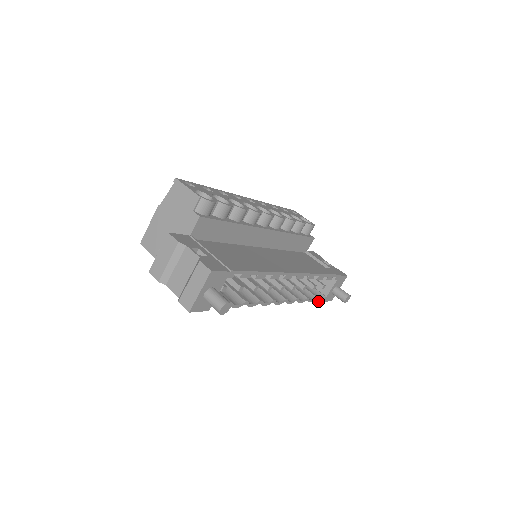
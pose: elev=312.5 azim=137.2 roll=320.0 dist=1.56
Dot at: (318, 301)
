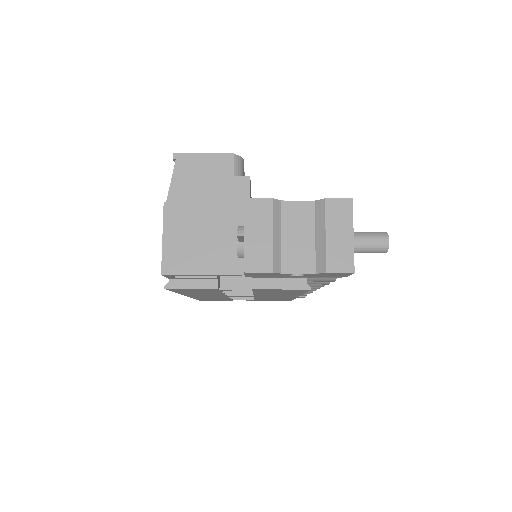
Dot at: (306, 295)
